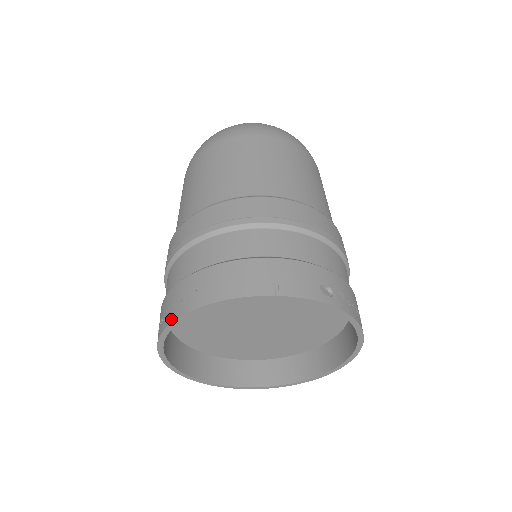
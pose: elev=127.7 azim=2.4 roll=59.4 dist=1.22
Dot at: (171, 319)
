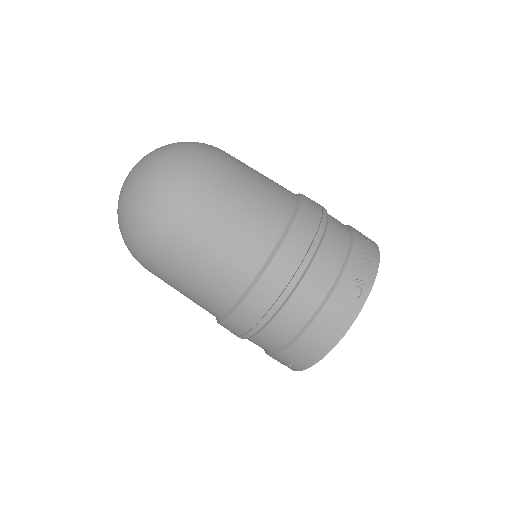
Dot at: (294, 370)
